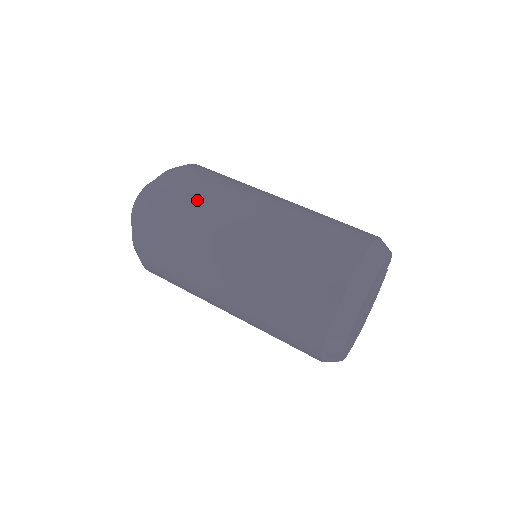
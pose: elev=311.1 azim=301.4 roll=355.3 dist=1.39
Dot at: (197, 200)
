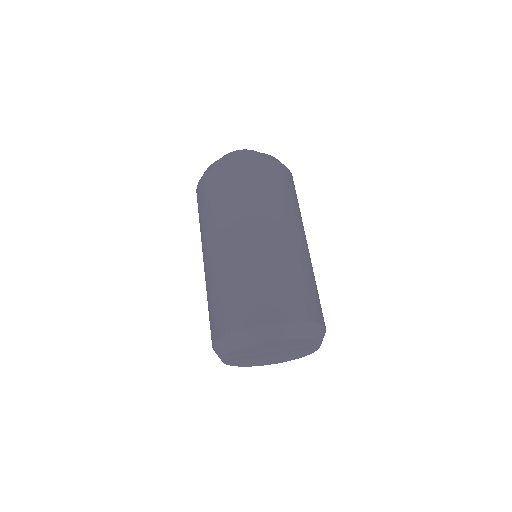
Dot at: (239, 190)
